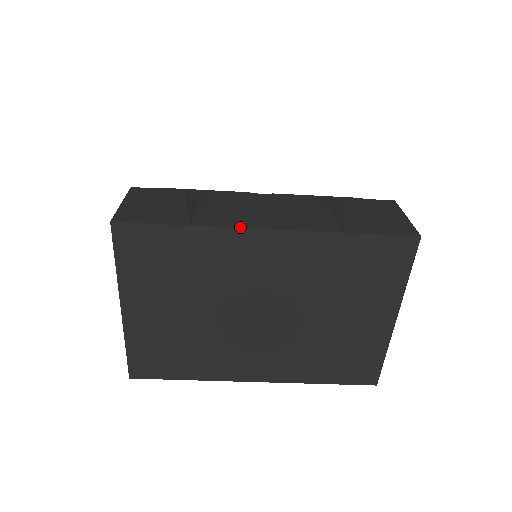
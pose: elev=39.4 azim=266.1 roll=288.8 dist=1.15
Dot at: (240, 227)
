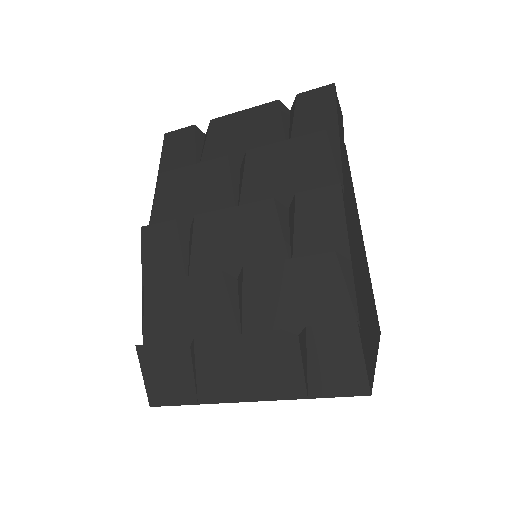
Dot at: (230, 402)
